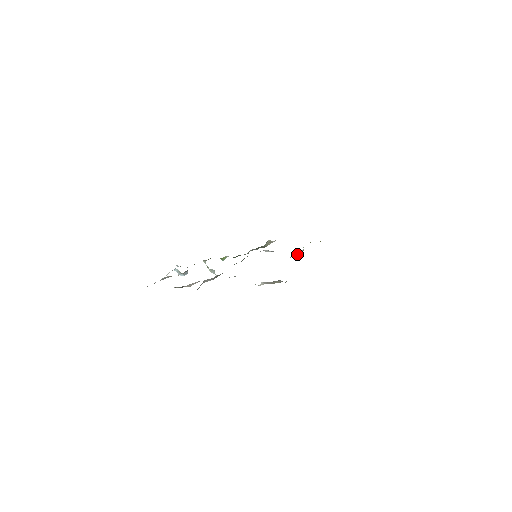
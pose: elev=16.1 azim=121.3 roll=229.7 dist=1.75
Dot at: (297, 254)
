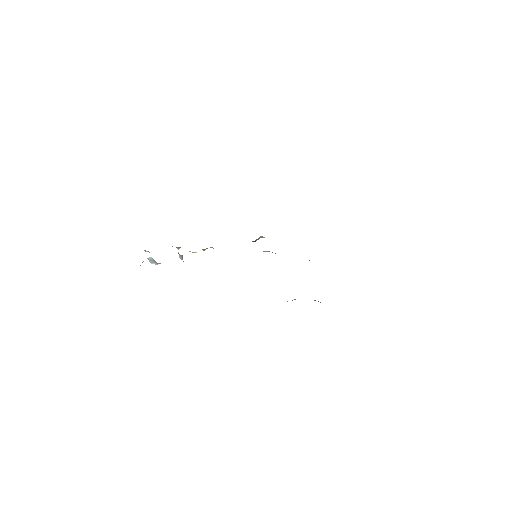
Dot at: occluded
